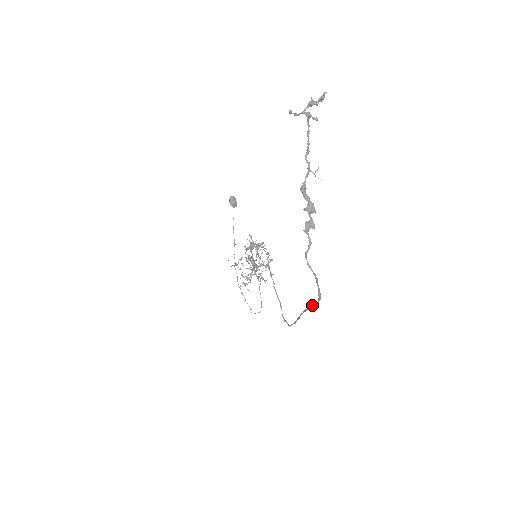
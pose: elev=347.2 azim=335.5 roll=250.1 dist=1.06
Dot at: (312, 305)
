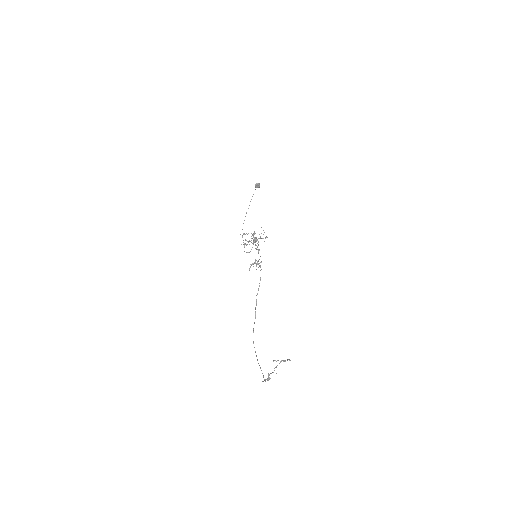
Dot at: occluded
